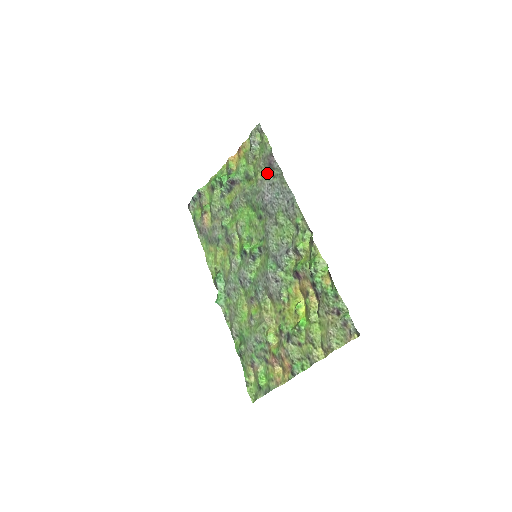
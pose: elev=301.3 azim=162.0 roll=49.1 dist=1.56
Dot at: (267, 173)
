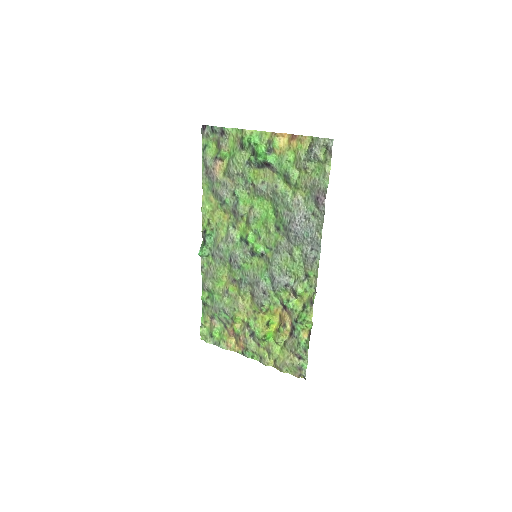
Dot at: (309, 201)
